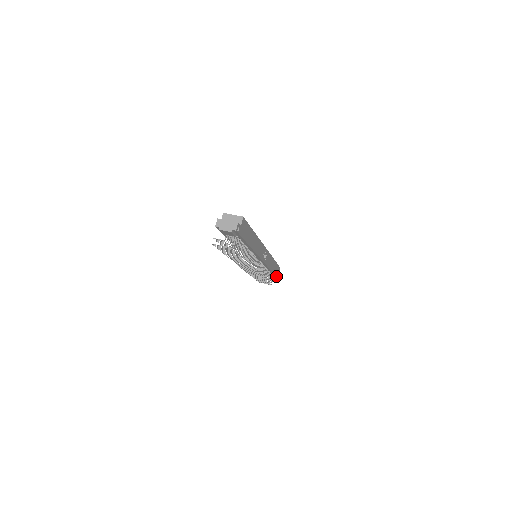
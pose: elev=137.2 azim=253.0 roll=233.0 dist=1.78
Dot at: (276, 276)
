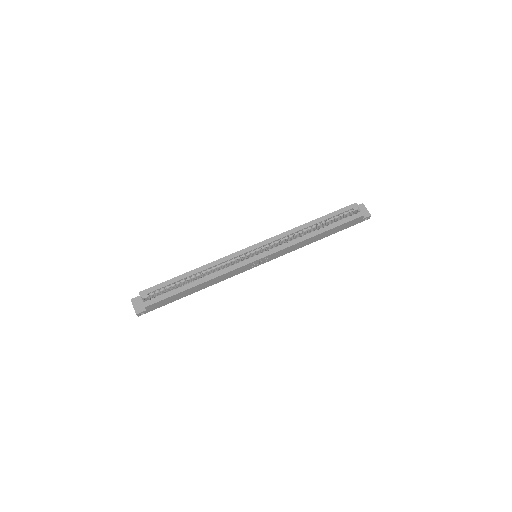
Dot at: occluded
